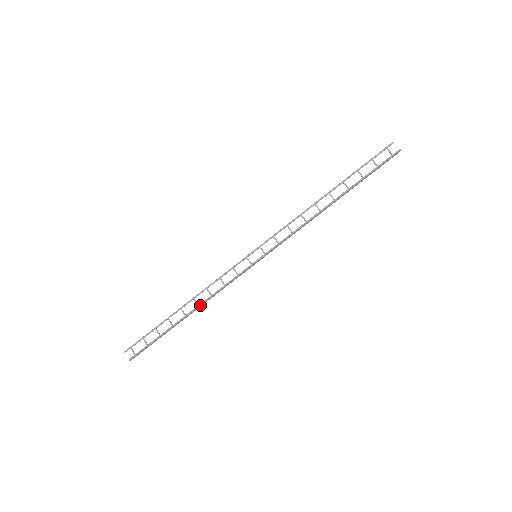
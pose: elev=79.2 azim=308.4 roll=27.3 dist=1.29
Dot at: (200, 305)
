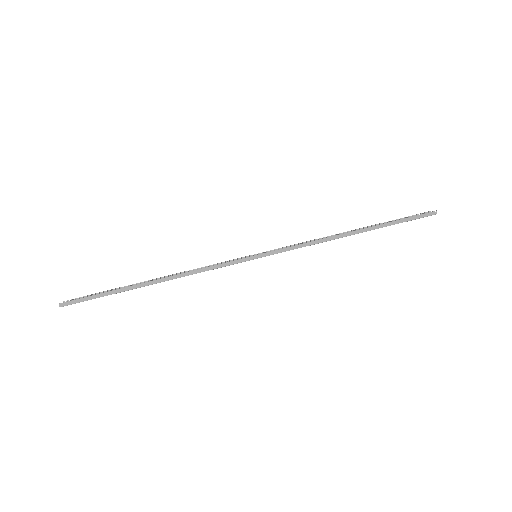
Dot at: (172, 276)
